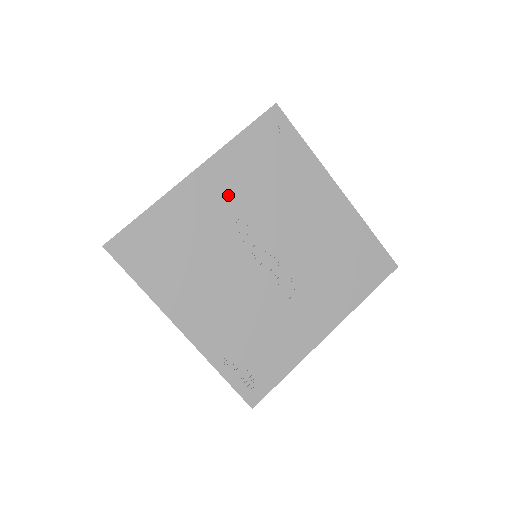
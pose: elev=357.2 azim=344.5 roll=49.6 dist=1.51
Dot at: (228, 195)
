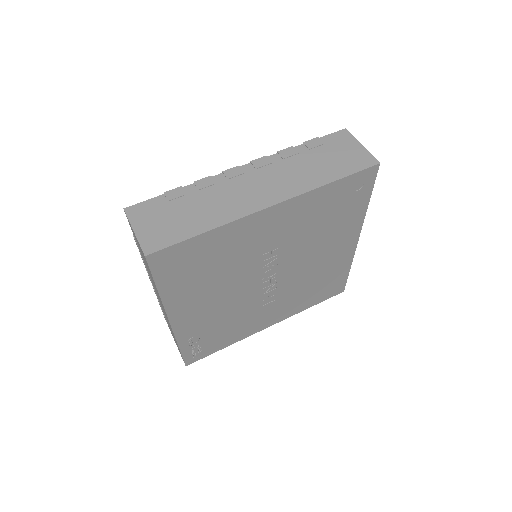
Dot at: (283, 230)
